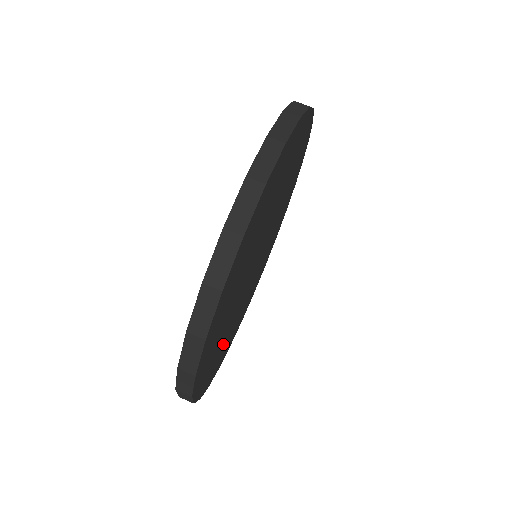
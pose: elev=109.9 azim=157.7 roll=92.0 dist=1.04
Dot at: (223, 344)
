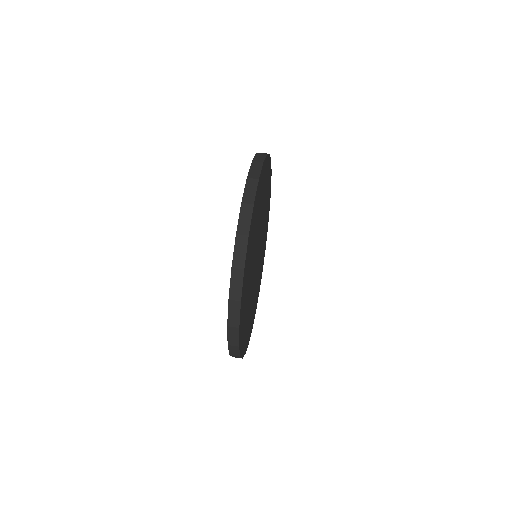
Dot at: occluded
